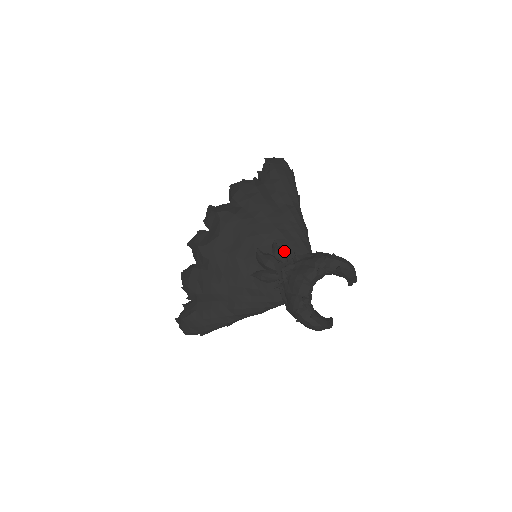
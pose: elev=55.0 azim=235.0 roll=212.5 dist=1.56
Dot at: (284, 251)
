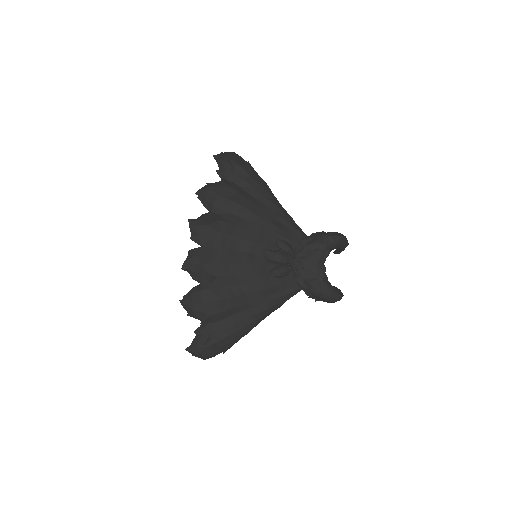
Dot at: (288, 243)
